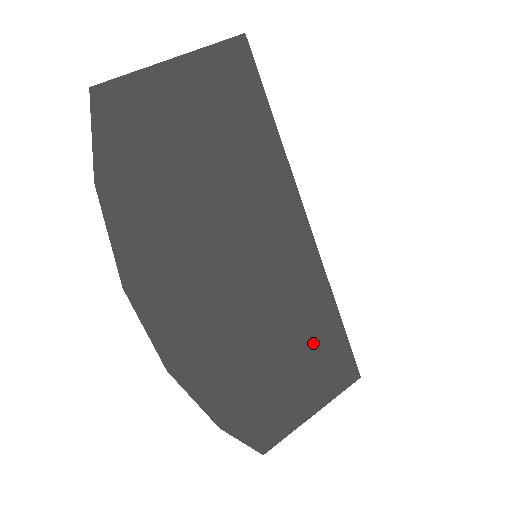
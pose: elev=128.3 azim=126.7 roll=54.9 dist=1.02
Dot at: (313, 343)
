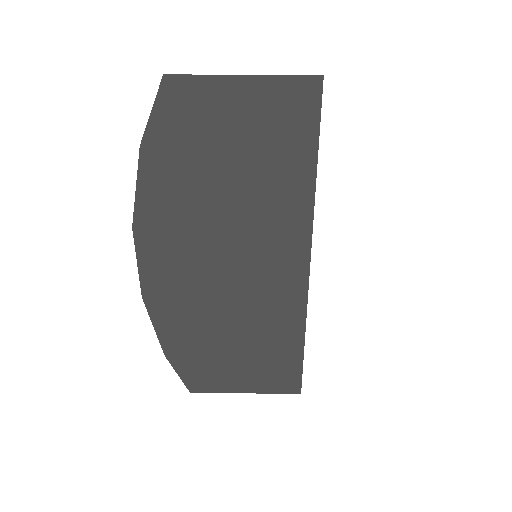
Dot at: (269, 345)
